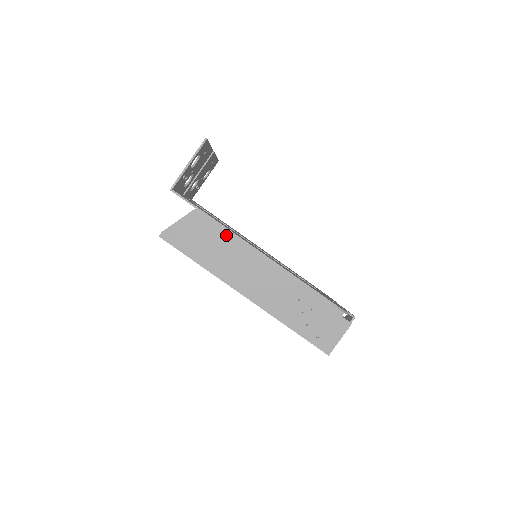
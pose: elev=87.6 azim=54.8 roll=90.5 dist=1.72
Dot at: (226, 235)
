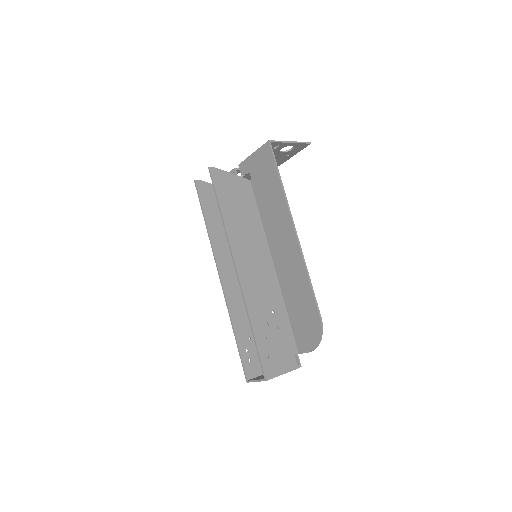
Dot at: (256, 217)
